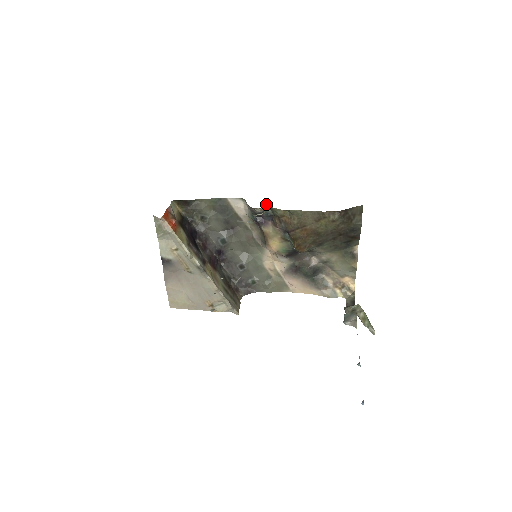
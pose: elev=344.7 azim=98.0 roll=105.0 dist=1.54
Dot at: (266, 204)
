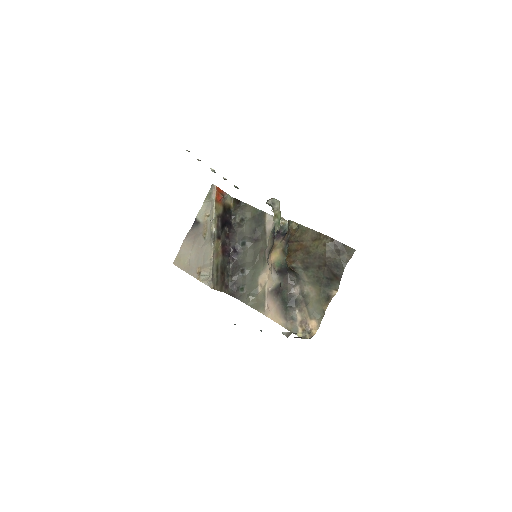
Dot at: occluded
